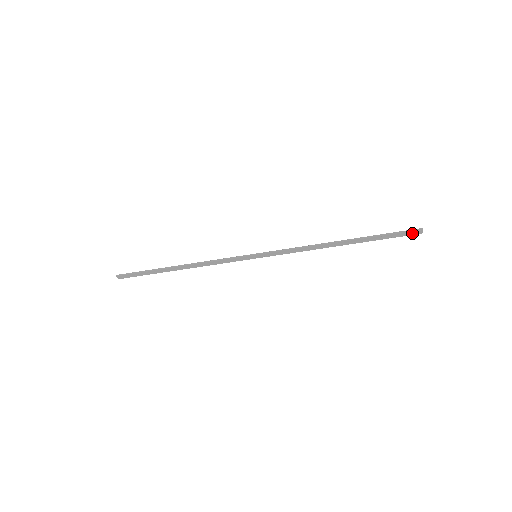
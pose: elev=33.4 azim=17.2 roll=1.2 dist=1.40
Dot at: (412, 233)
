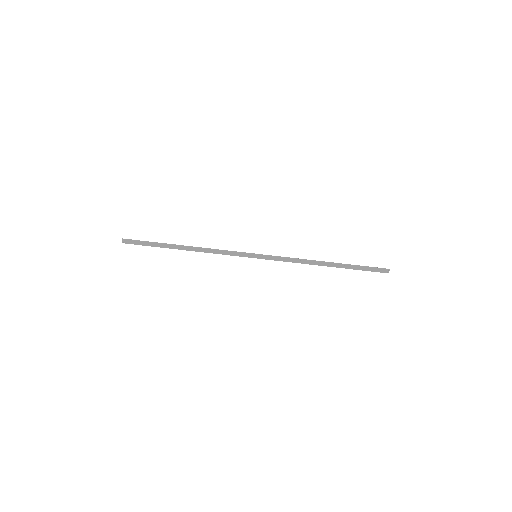
Dot at: (381, 271)
